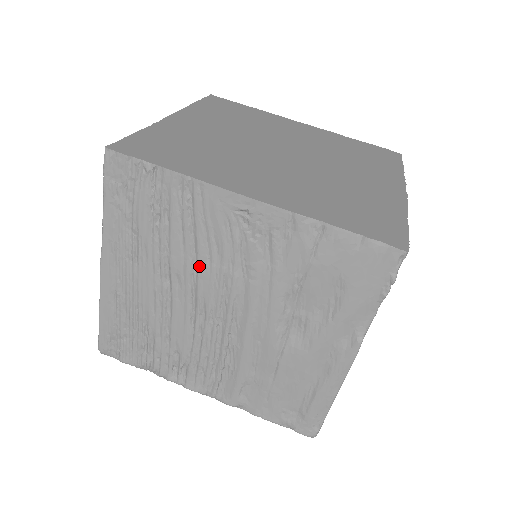
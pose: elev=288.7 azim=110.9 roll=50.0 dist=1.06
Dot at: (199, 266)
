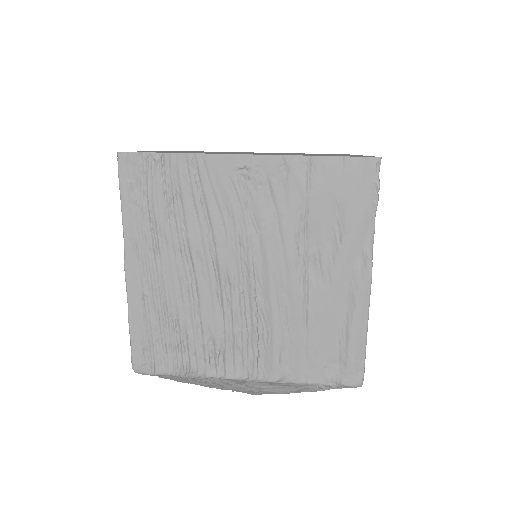
Dot at: (215, 235)
